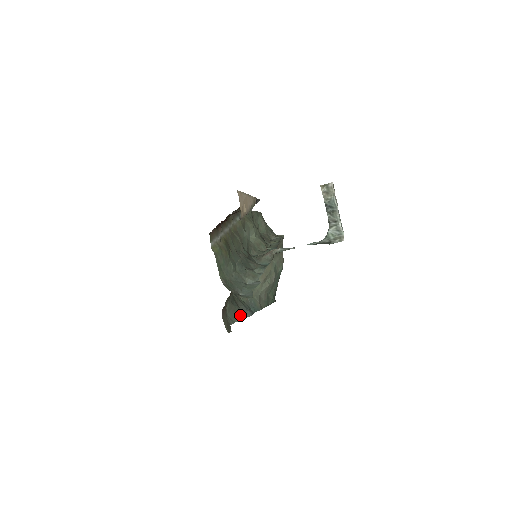
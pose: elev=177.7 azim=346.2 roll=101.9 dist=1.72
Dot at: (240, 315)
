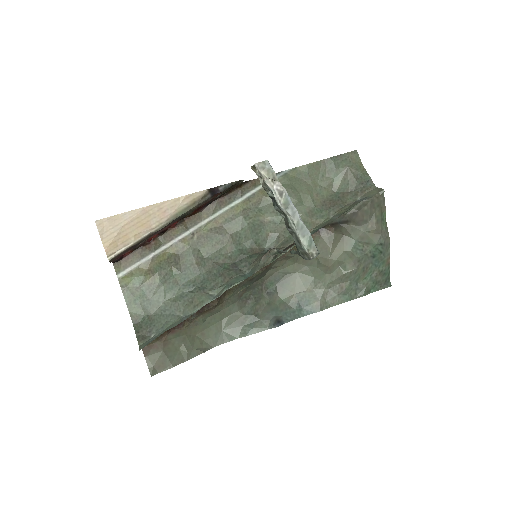
Dot at: (250, 328)
